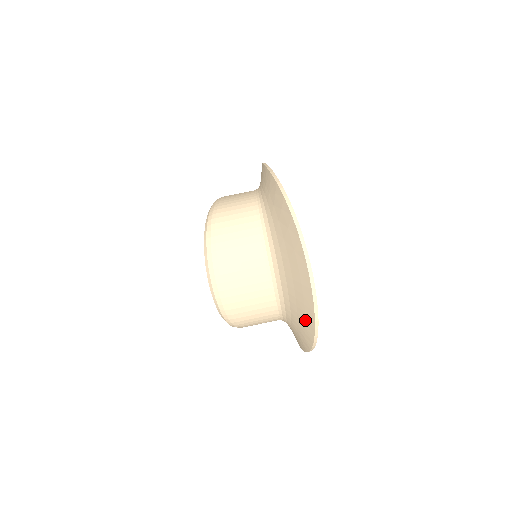
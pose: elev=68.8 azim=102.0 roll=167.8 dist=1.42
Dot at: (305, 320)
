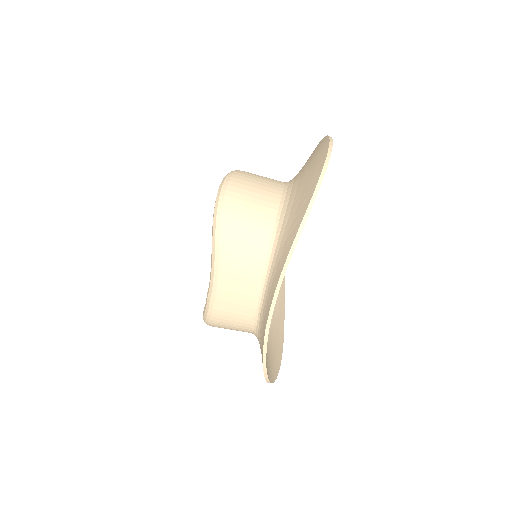
Dot at: (311, 182)
